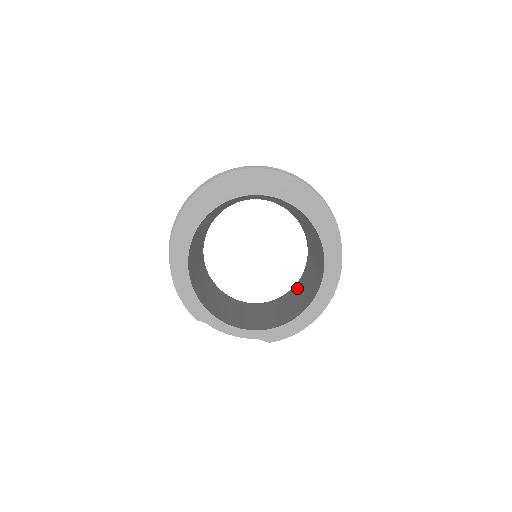
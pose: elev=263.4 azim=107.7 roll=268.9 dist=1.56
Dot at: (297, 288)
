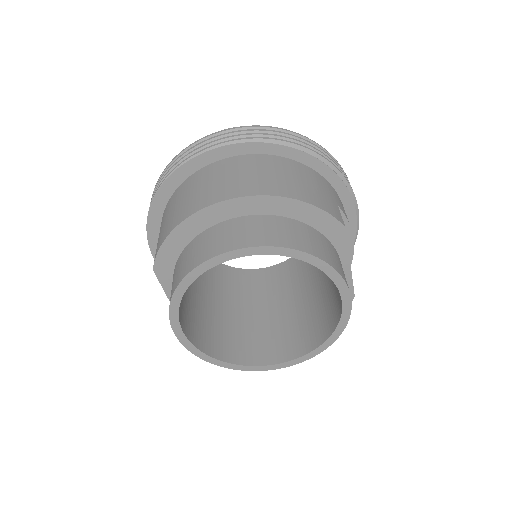
Dot at: (246, 285)
